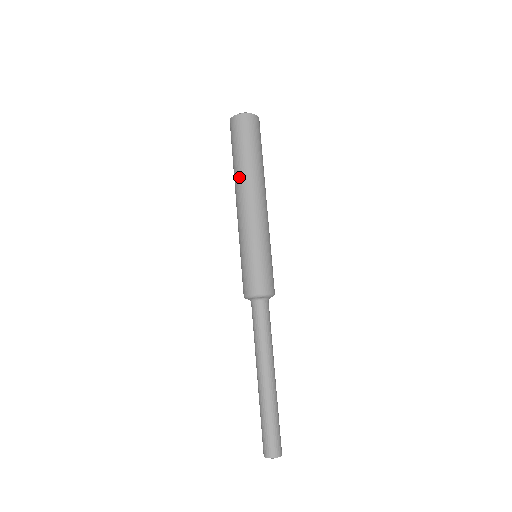
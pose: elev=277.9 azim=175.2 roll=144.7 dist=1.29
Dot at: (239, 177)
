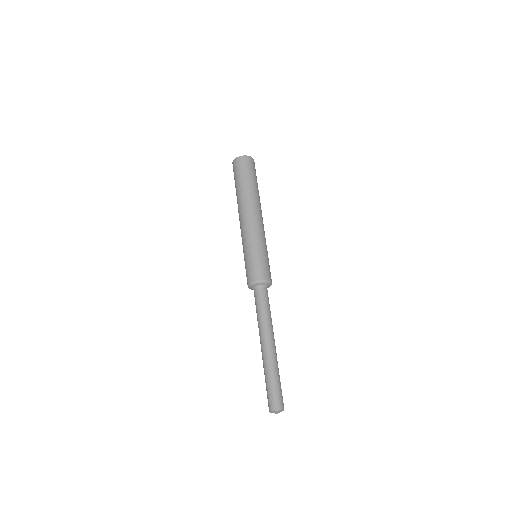
Dot at: occluded
